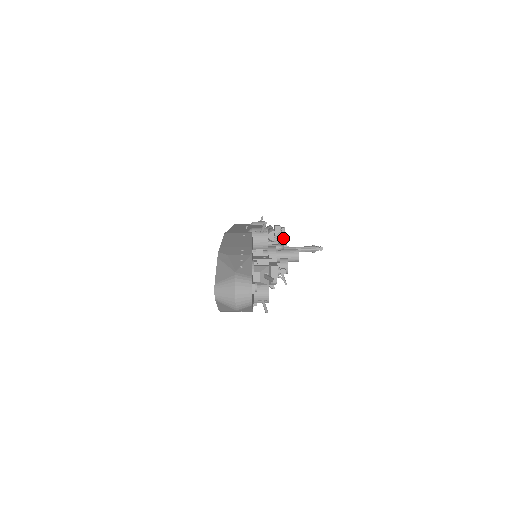
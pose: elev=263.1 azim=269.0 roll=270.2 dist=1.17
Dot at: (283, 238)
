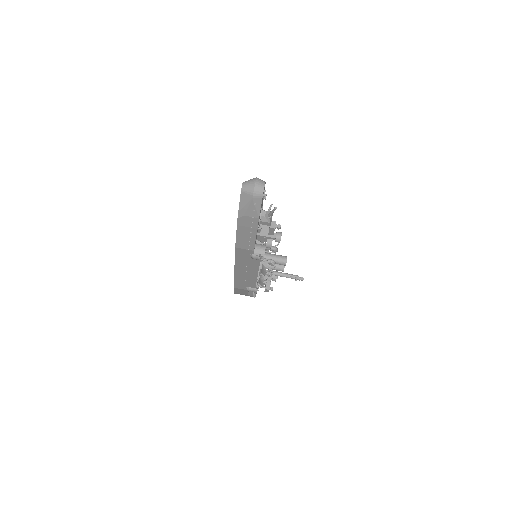
Dot at: occluded
